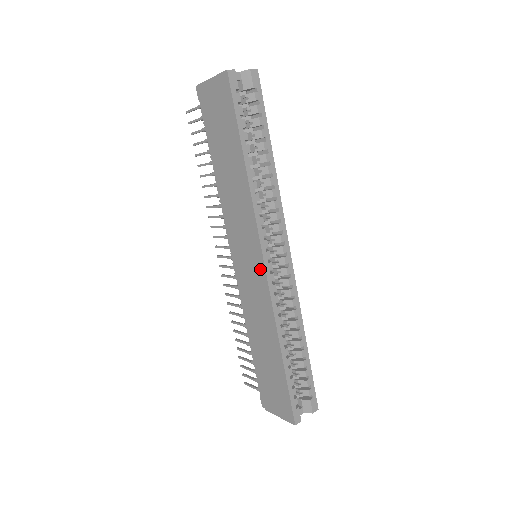
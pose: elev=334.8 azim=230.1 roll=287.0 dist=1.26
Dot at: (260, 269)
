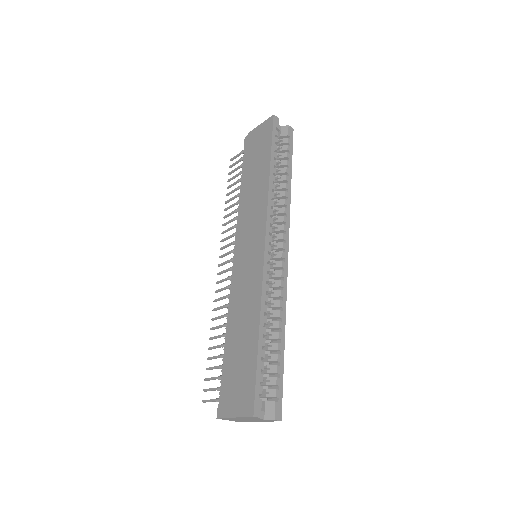
Dot at: (260, 249)
